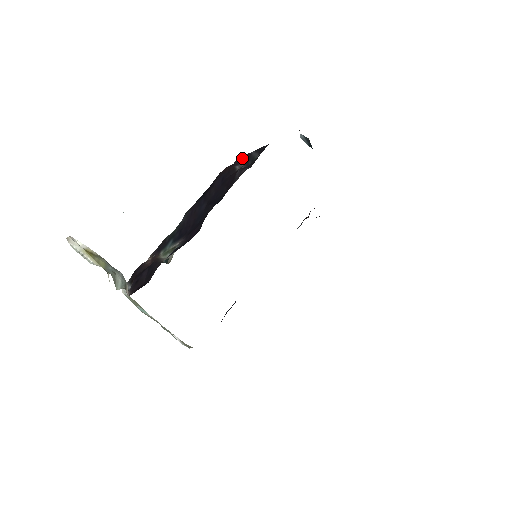
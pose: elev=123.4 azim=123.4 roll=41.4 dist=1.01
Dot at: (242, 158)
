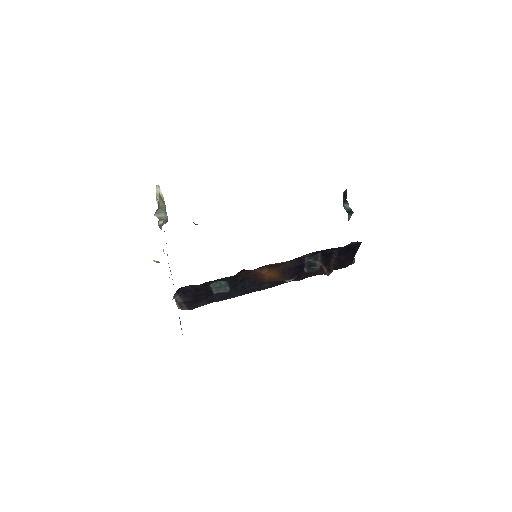
Dot at: occluded
